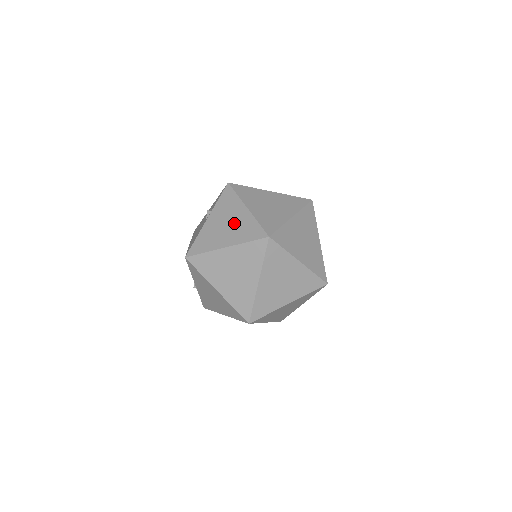
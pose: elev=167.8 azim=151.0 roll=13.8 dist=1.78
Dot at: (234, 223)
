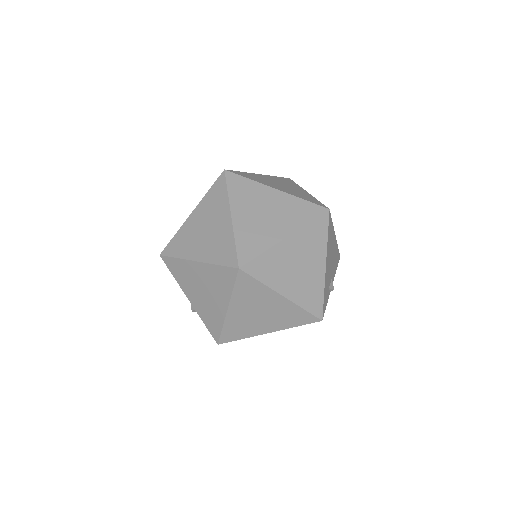
Dot at: occluded
